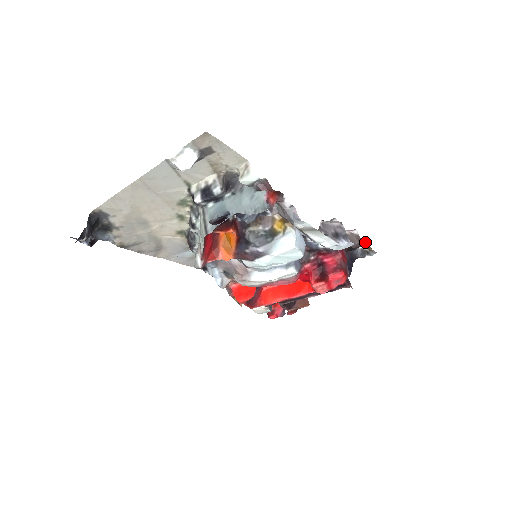
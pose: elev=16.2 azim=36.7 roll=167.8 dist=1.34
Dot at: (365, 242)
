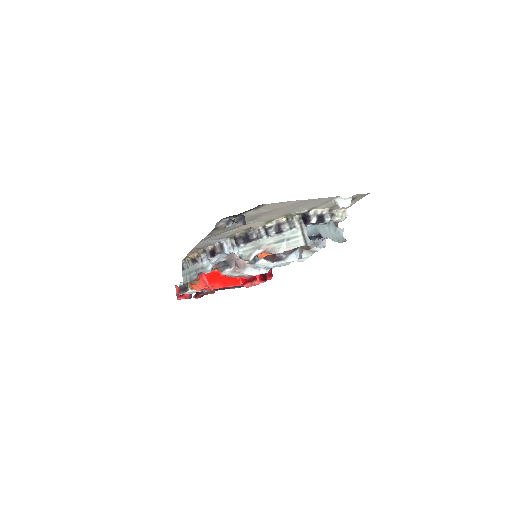
Dot at: occluded
